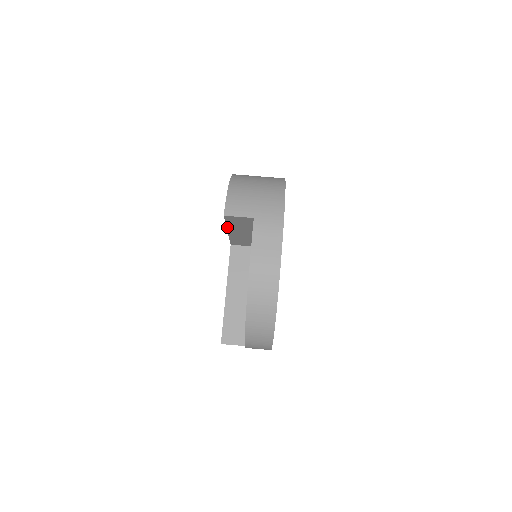
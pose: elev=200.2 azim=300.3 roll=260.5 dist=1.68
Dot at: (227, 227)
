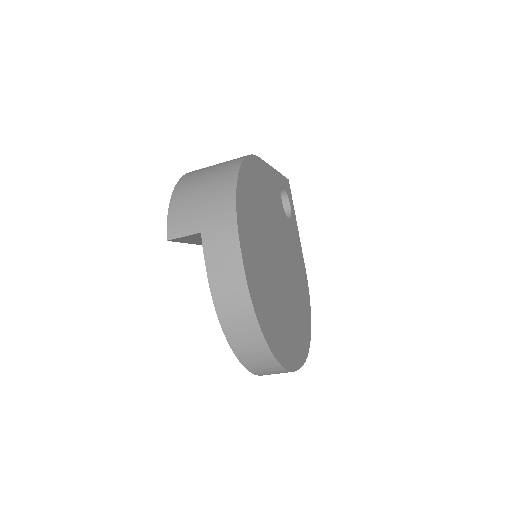
Dot at: (193, 243)
